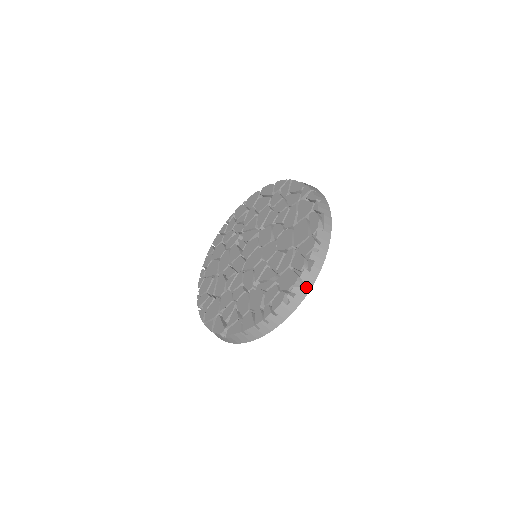
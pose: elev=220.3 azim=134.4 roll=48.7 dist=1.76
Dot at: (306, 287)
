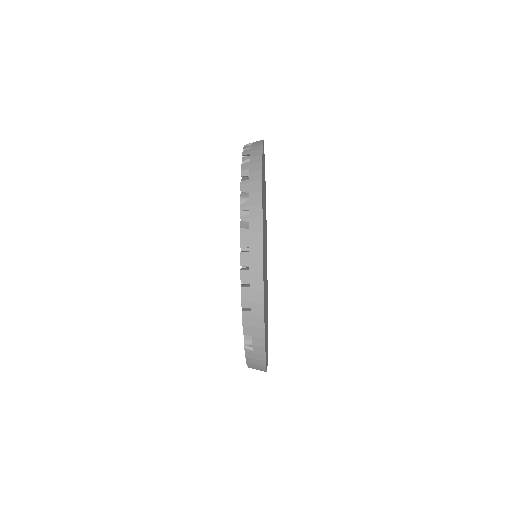
Dot at: (255, 195)
